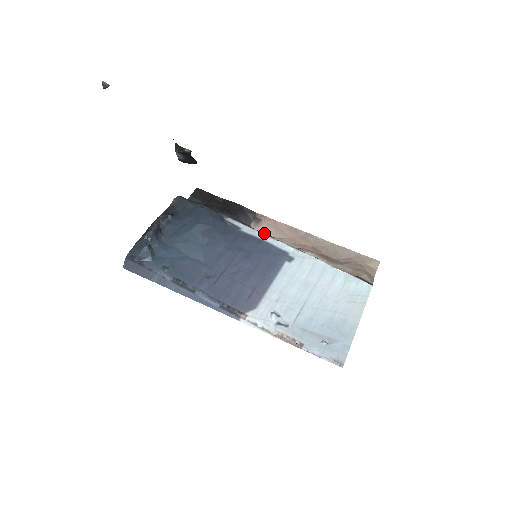
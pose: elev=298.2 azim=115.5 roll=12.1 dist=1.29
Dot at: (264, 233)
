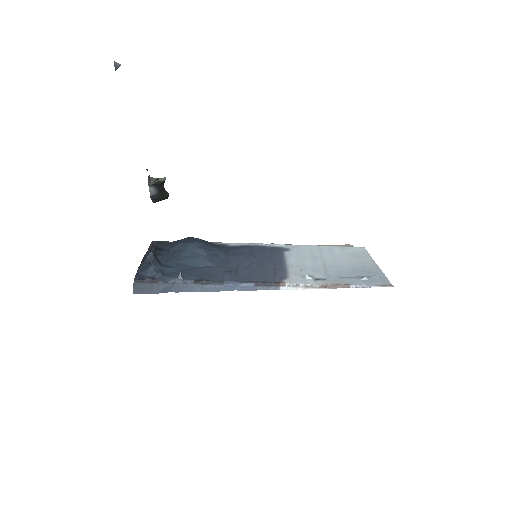
Dot at: occluded
